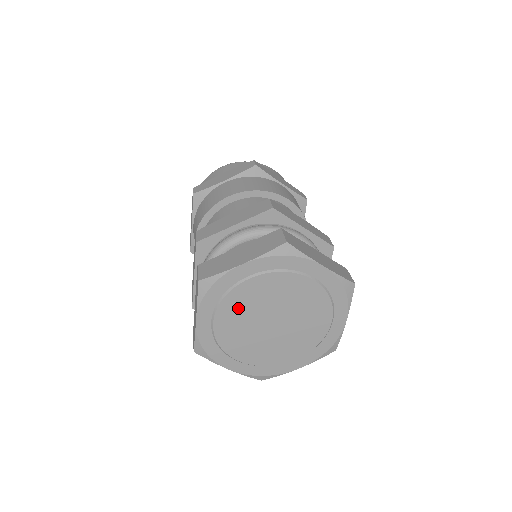
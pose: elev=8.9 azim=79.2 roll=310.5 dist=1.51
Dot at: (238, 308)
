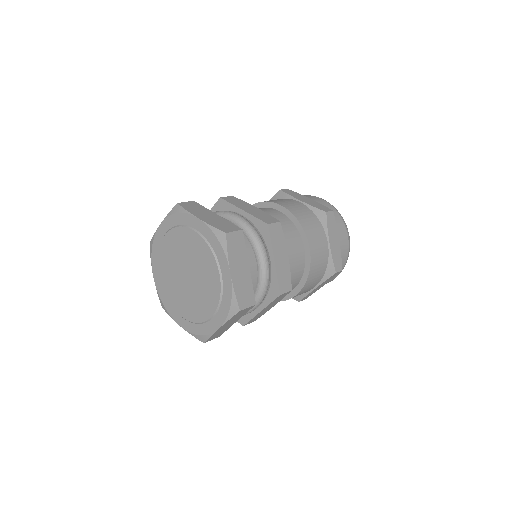
Dot at: (167, 263)
